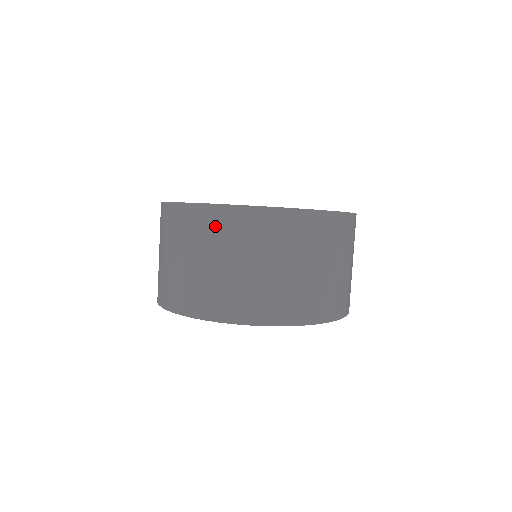
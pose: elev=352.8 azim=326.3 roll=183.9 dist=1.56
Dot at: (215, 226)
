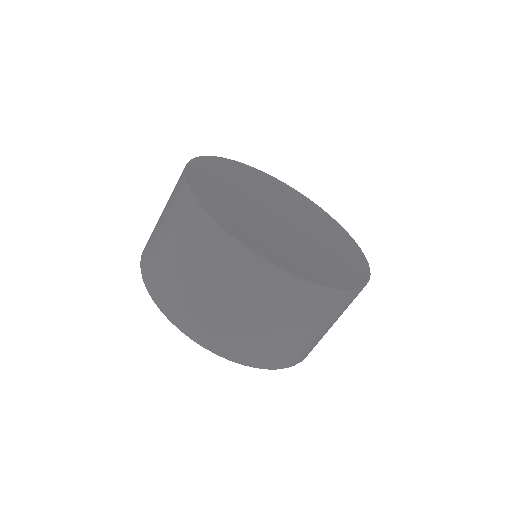
Dot at: (176, 189)
